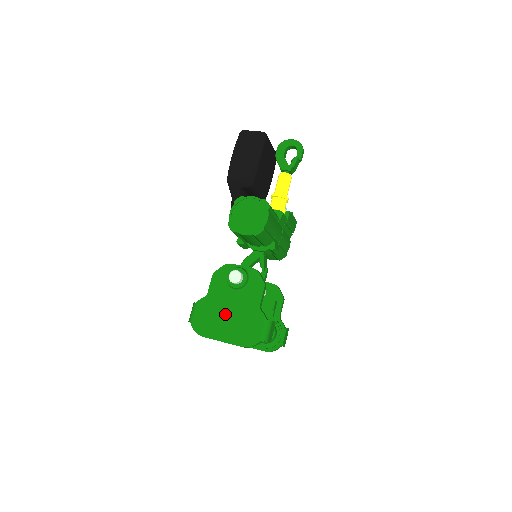
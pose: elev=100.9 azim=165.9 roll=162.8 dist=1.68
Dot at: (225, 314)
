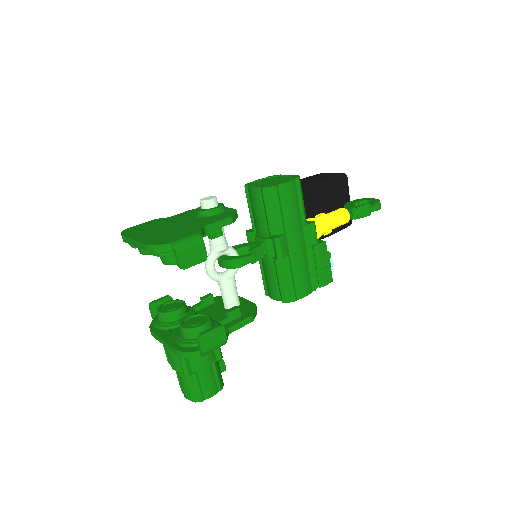
Dot at: (165, 226)
